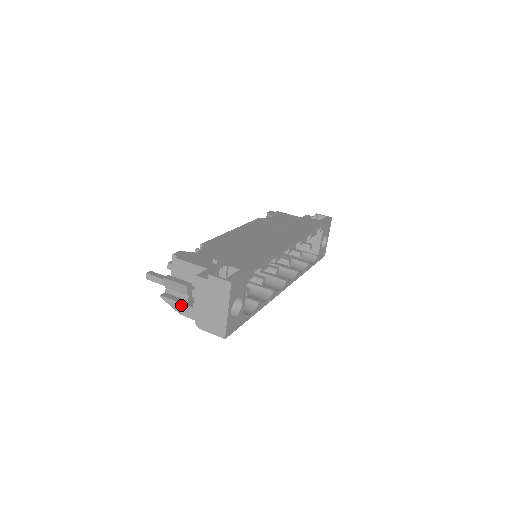
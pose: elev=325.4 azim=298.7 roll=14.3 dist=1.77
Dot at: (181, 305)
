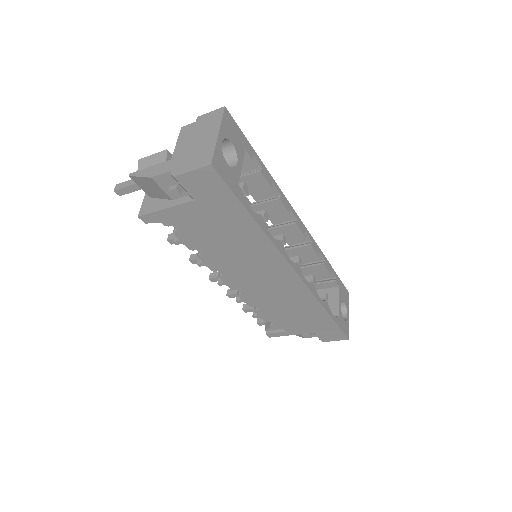
Dot at: (155, 166)
